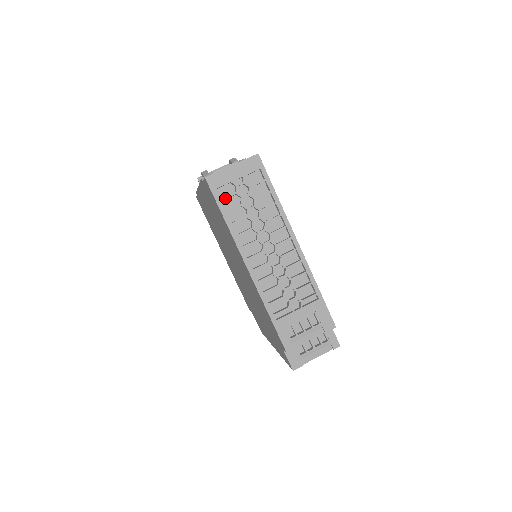
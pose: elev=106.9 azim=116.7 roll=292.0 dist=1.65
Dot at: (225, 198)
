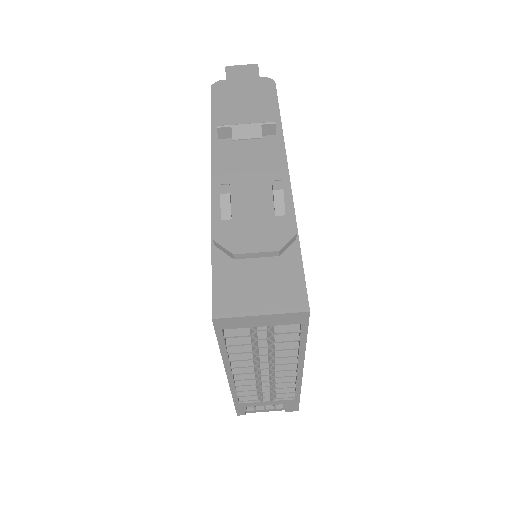
Dot at: (232, 337)
